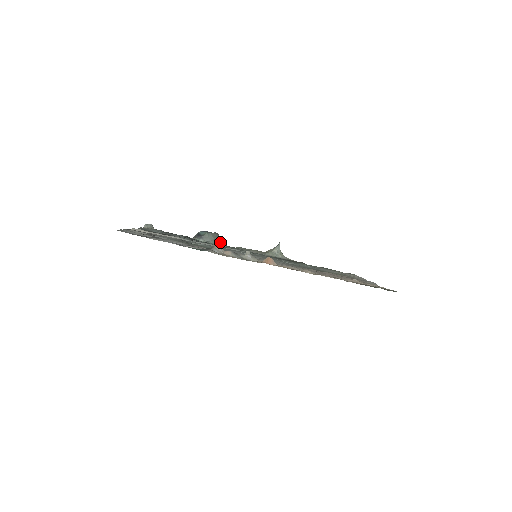
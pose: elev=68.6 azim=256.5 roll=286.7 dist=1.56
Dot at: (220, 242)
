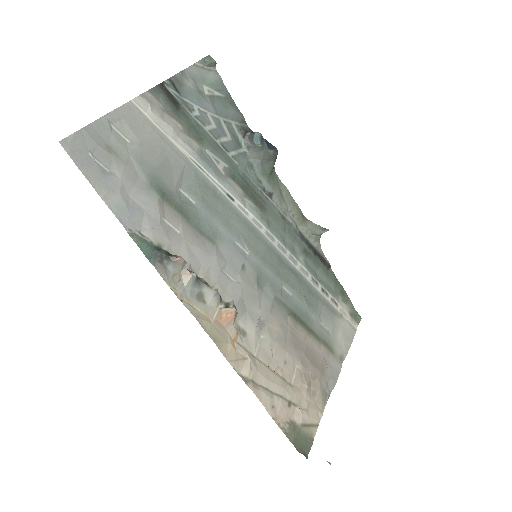
Dot at: (266, 168)
